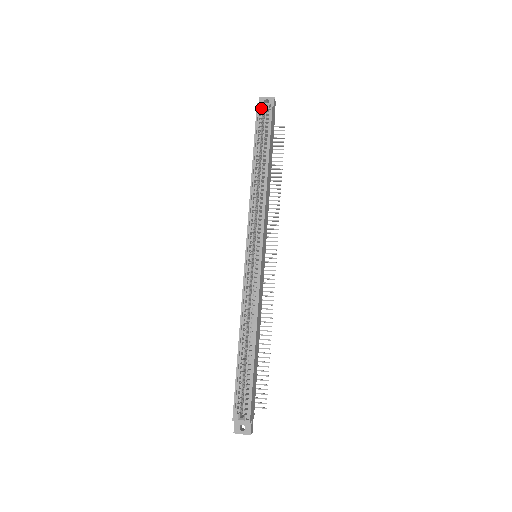
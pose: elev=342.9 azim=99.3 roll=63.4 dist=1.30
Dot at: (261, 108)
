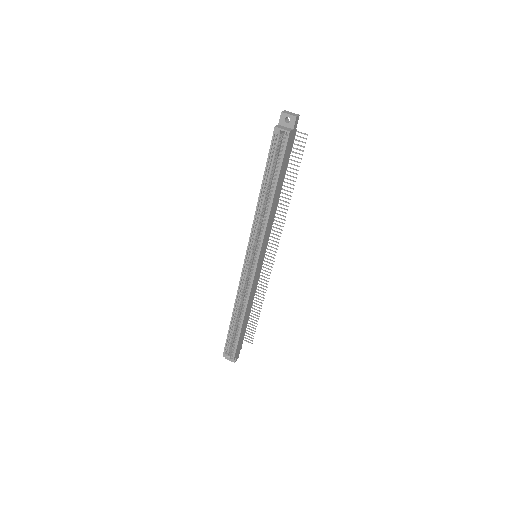
Dot at: (278, 133)
